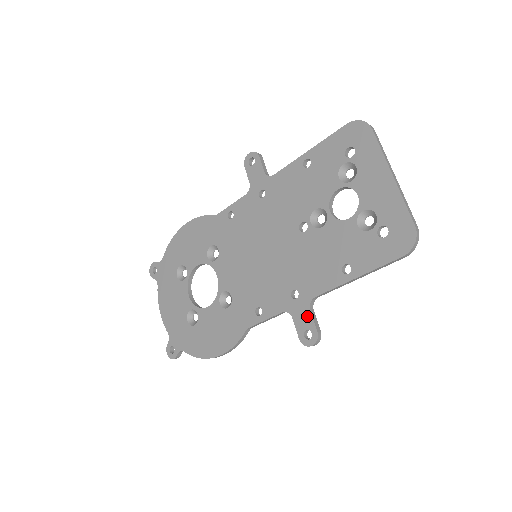
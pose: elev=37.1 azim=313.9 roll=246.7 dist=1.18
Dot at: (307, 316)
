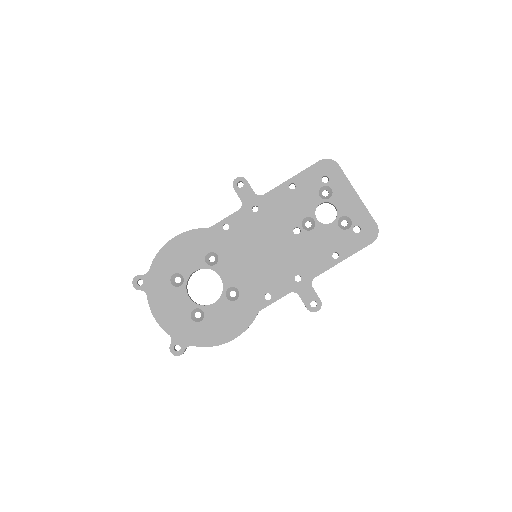
Dot at: (311, 292)
